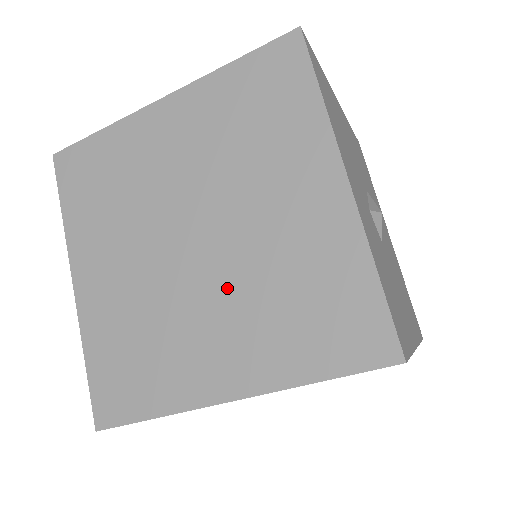
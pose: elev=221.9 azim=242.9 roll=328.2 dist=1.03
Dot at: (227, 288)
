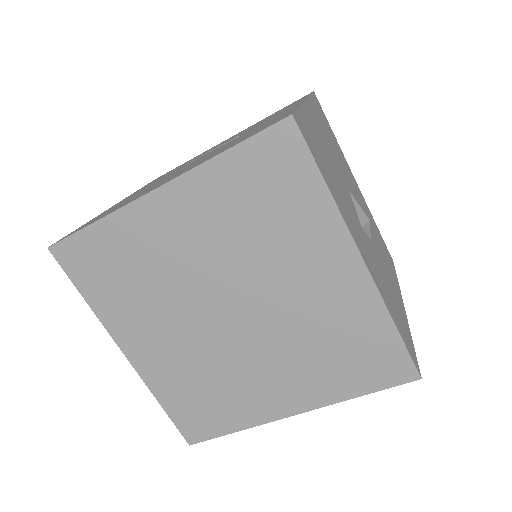
Dot at: (272, 346)
